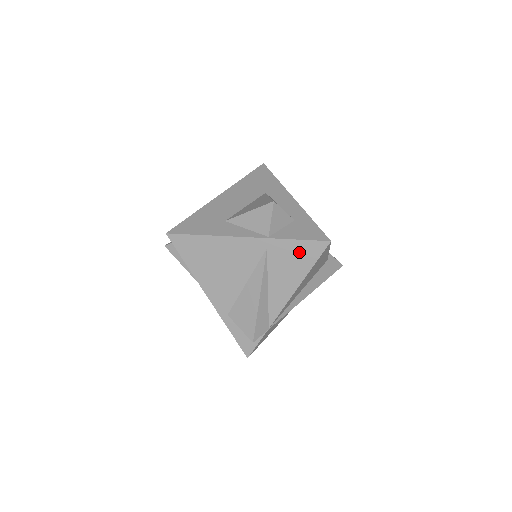
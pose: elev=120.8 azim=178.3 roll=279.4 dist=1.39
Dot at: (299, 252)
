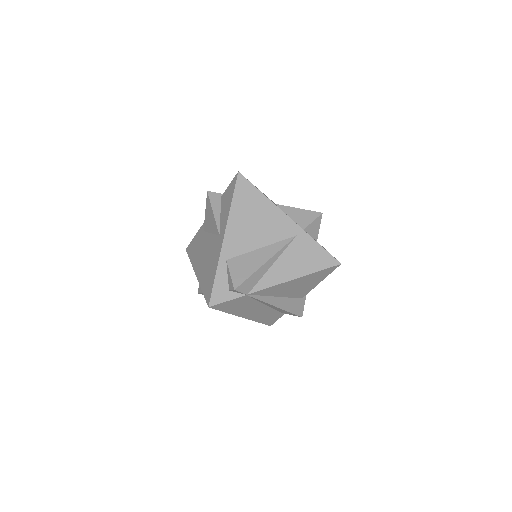
Dot at: (316, 255)
